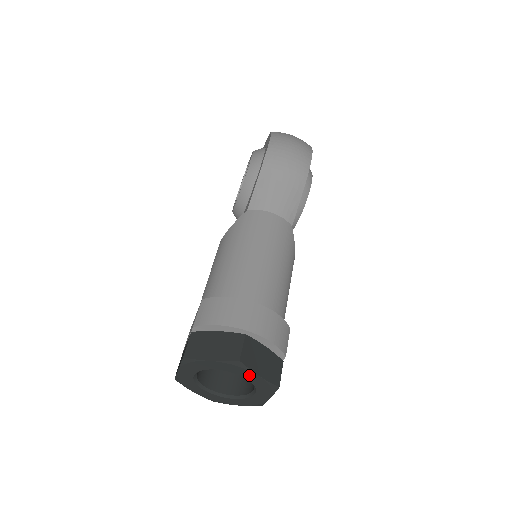
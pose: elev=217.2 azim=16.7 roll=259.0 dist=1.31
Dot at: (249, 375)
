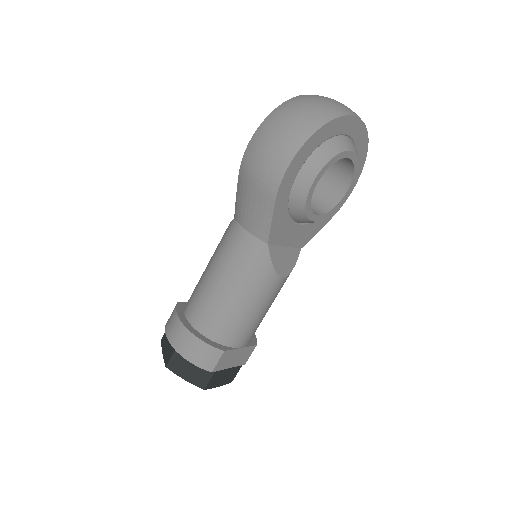
Dot at: occluded
